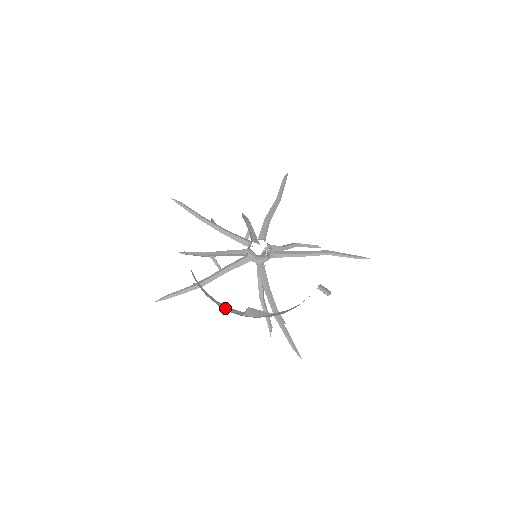
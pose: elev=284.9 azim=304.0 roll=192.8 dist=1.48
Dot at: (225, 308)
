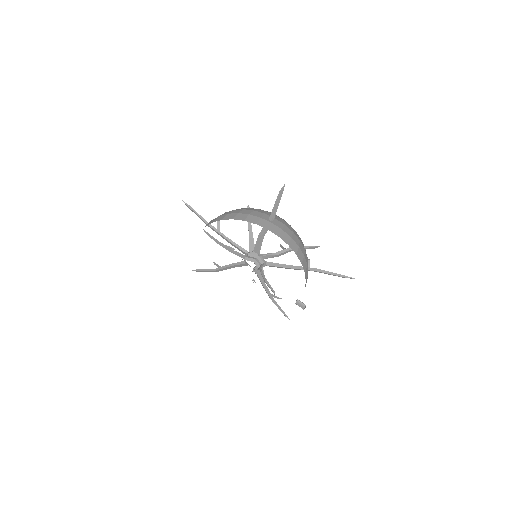
Dot at: occluded
